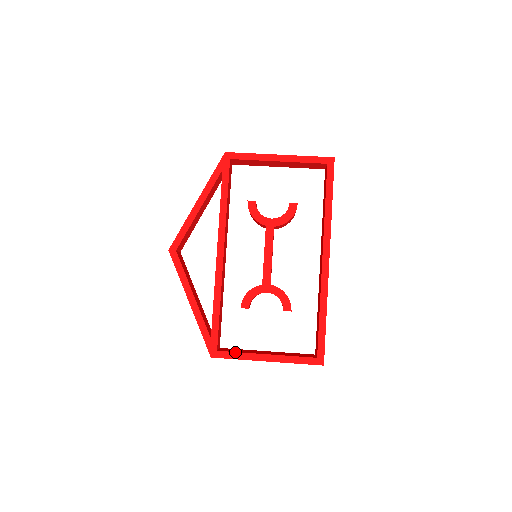
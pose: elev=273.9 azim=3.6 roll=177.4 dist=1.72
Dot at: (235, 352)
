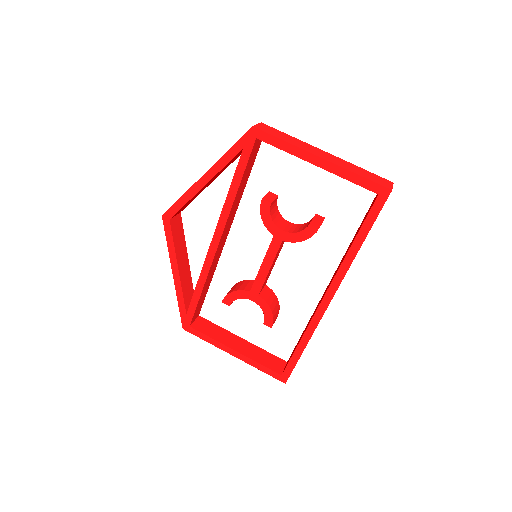
Dot at: (206, 335)
